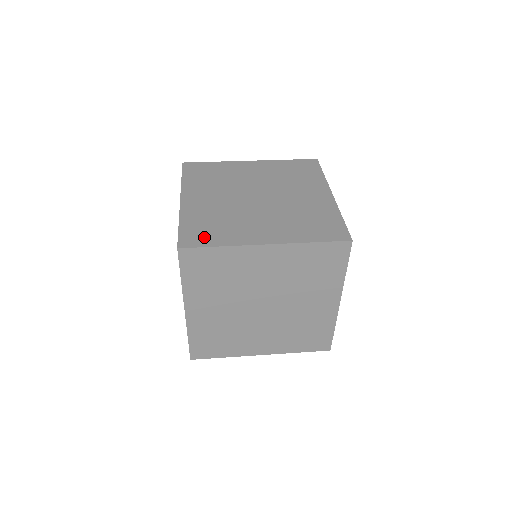
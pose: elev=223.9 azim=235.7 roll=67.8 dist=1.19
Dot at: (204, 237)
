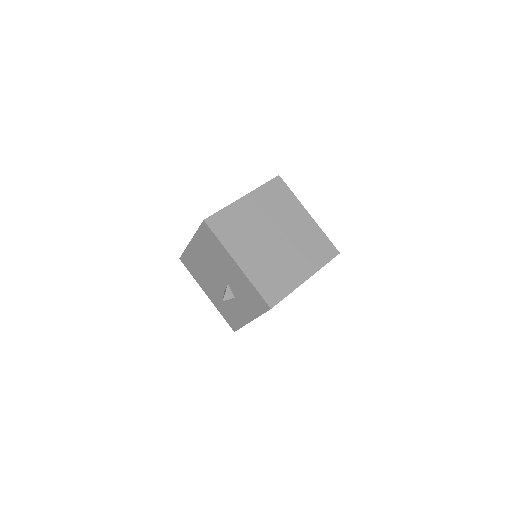
Dot at: occluded
